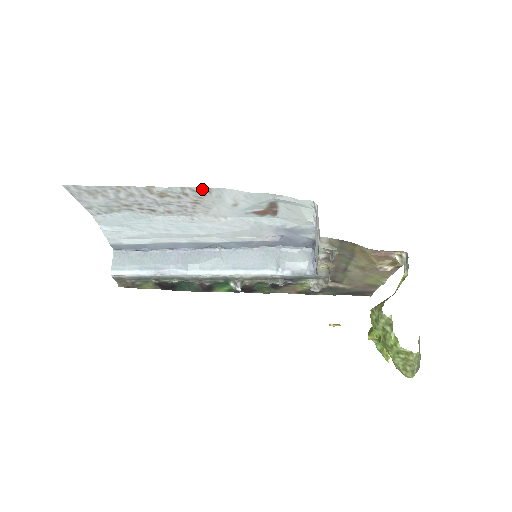
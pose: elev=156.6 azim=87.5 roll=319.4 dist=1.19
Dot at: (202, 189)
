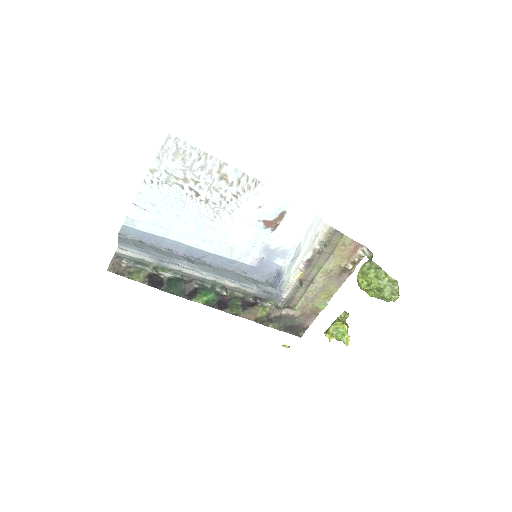
Dot at: (254, 181)
